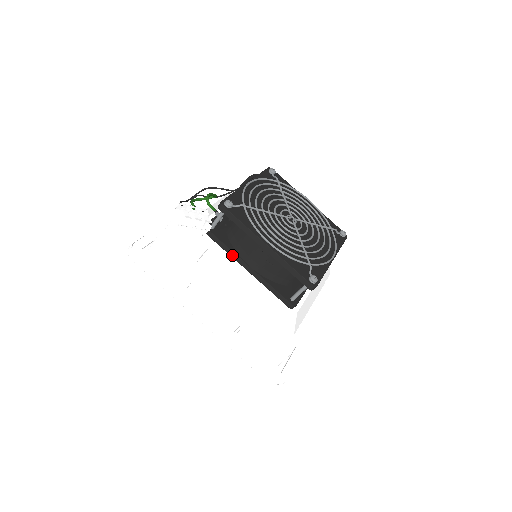
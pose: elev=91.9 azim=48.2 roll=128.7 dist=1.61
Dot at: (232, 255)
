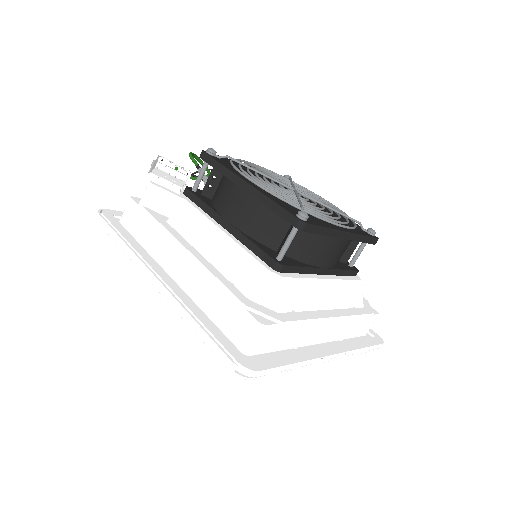
Dot at: (210, 213)
